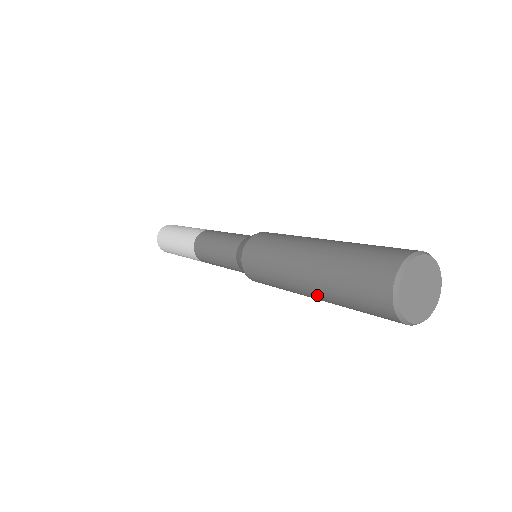
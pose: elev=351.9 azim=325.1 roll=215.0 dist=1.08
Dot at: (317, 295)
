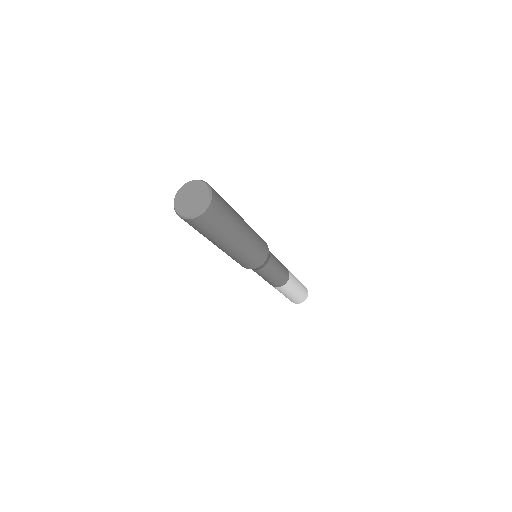
Dot at: occluded
